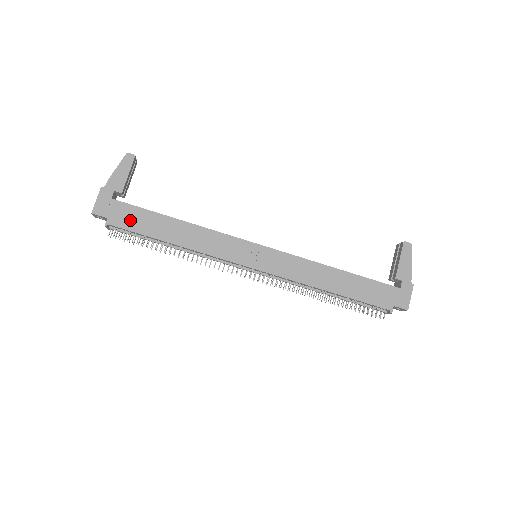
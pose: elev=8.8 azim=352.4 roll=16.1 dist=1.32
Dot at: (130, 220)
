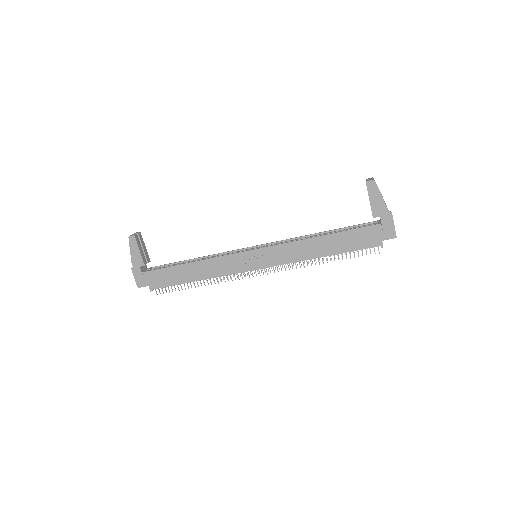
Dot at: (161, 280)
